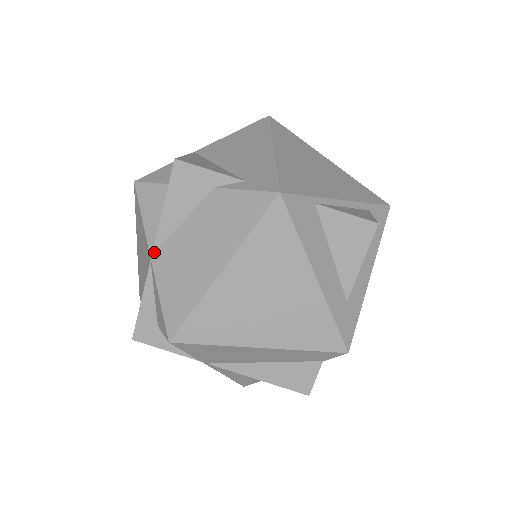
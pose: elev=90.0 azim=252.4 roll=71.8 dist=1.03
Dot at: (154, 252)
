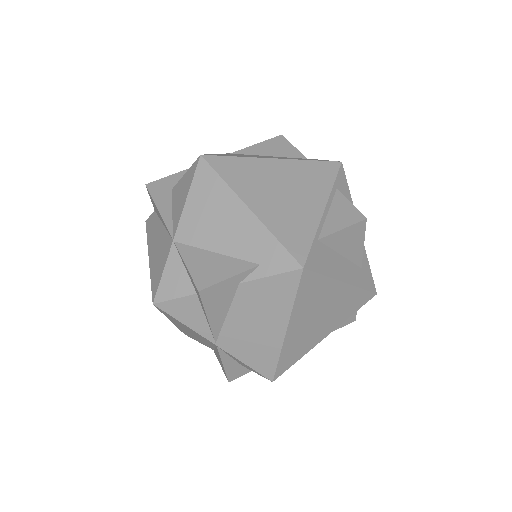
Dot at: (216, 341)
